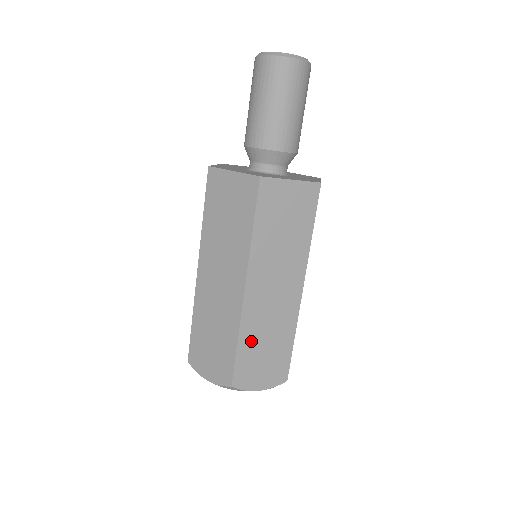
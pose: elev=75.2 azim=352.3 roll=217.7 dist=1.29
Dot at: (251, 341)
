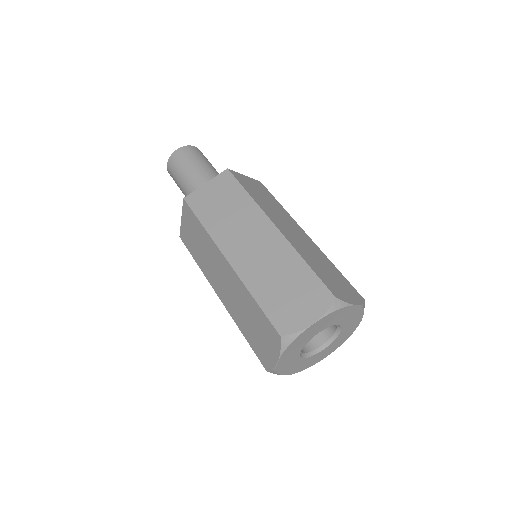
Dot at: (313, 263)
